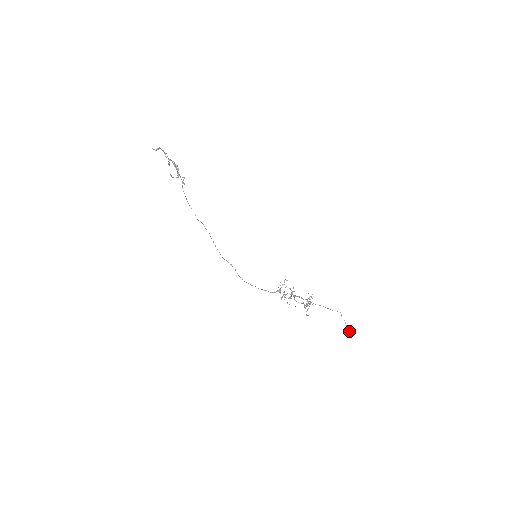
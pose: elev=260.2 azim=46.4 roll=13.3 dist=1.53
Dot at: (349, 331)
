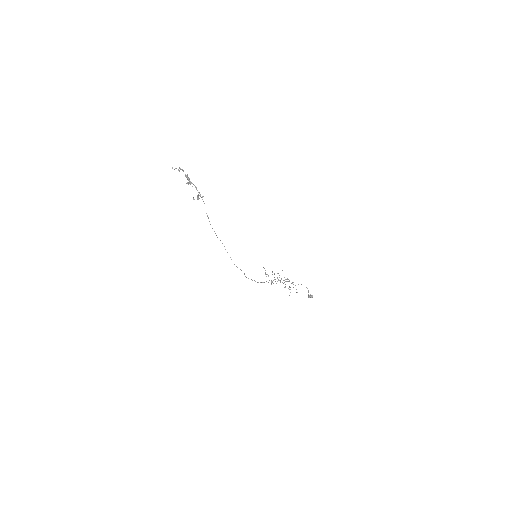
Dot at: (309, 295)
